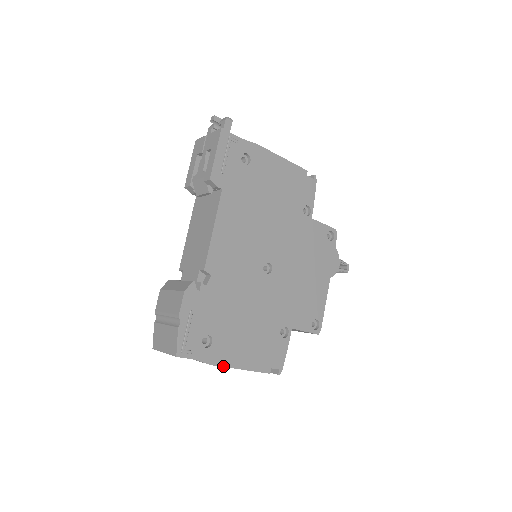
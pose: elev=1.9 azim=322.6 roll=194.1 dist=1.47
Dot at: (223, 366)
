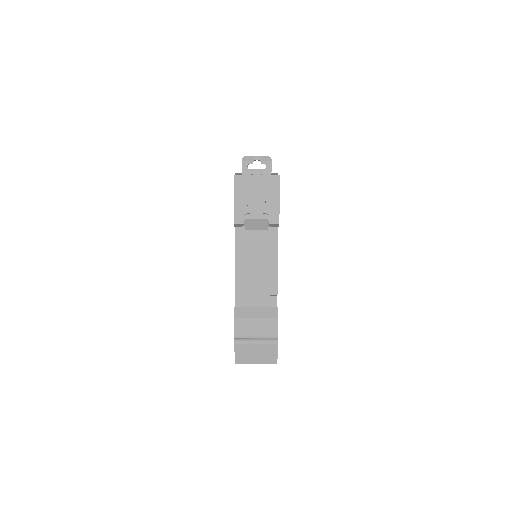
Dot at: occluded
